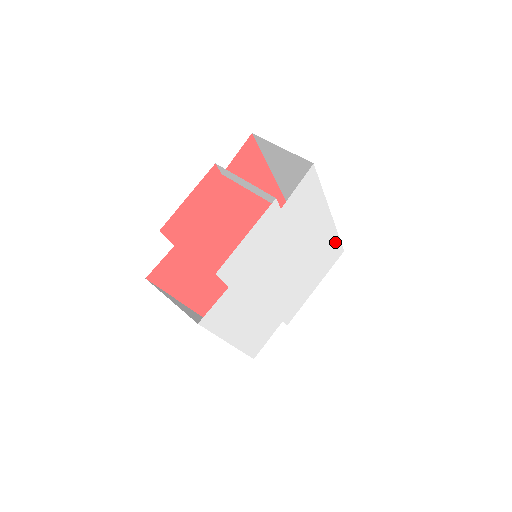
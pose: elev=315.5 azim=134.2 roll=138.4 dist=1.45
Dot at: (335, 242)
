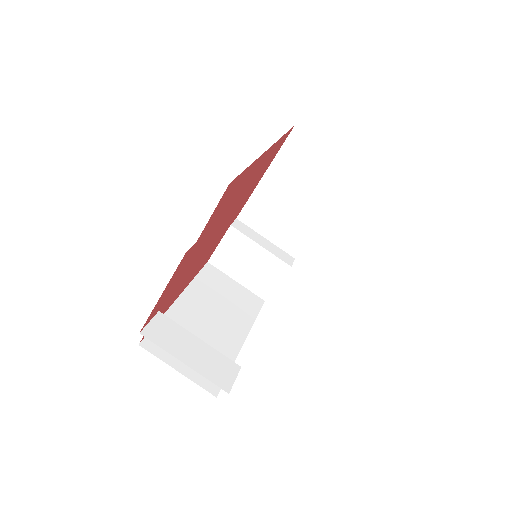
Dot at: occluded
